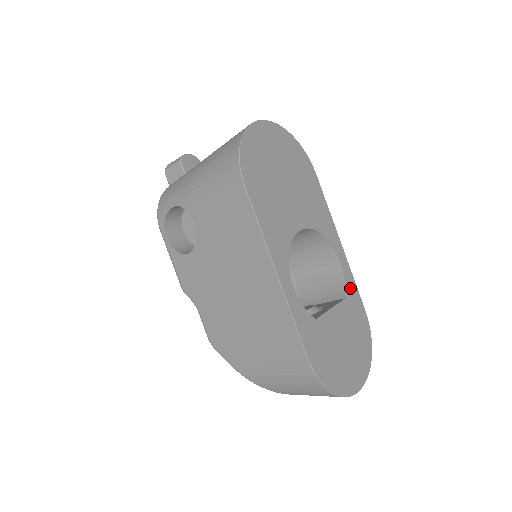
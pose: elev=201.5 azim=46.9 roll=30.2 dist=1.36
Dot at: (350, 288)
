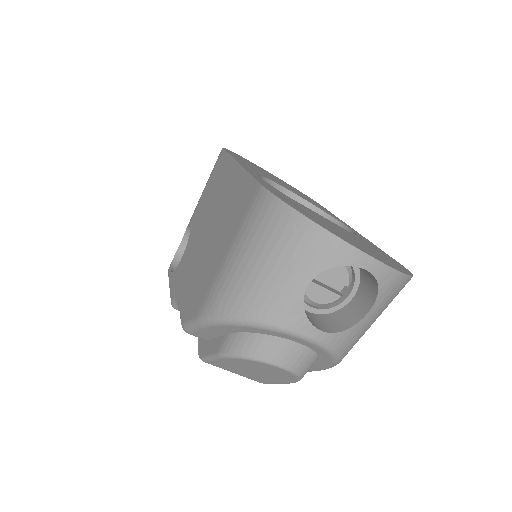
Dot at: (366, 241)
